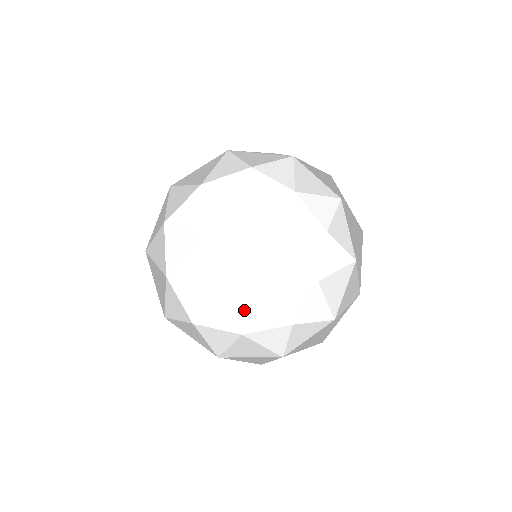
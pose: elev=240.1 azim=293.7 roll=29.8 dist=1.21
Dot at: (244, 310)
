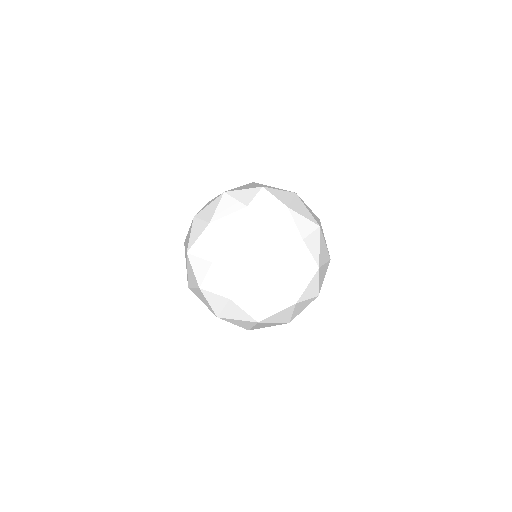
Dot at: (285, 316)
